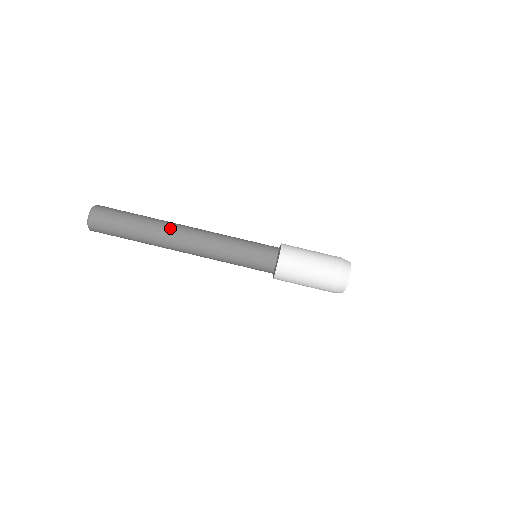
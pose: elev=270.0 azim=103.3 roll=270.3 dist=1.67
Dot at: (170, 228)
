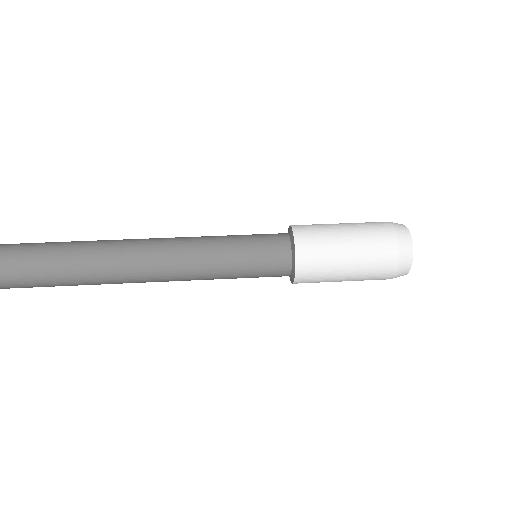
Dot at: occluded
